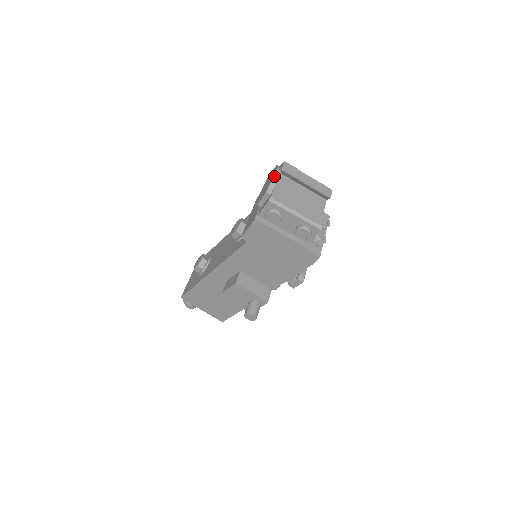
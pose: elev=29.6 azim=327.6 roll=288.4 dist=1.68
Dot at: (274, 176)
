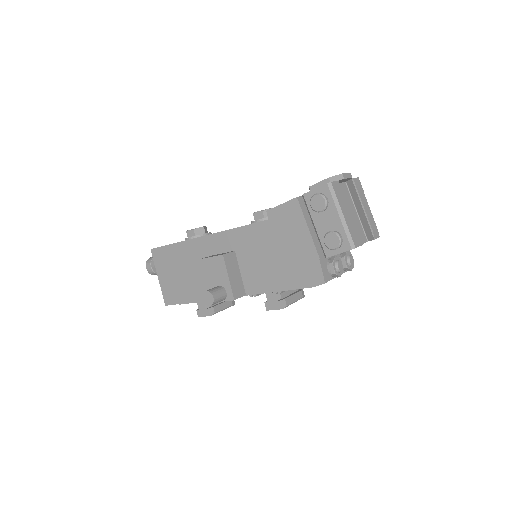
Dot at: (345, 173)
